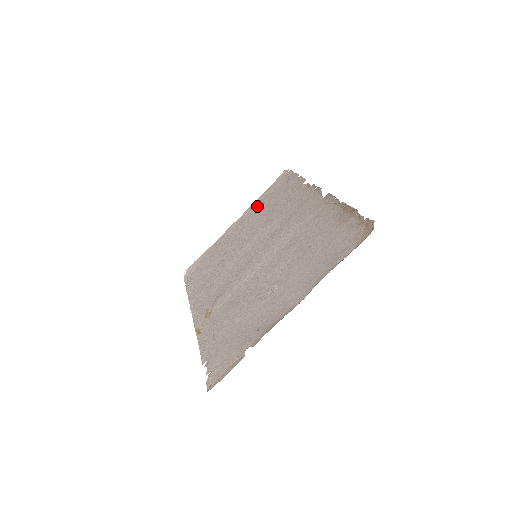
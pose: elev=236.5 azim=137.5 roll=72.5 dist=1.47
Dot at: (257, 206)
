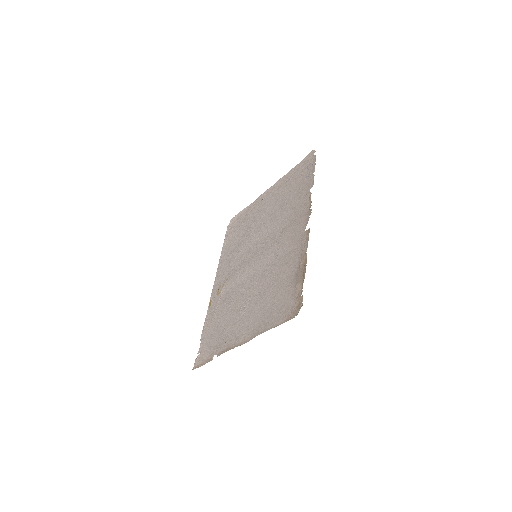
Dot at: (283, 184)
